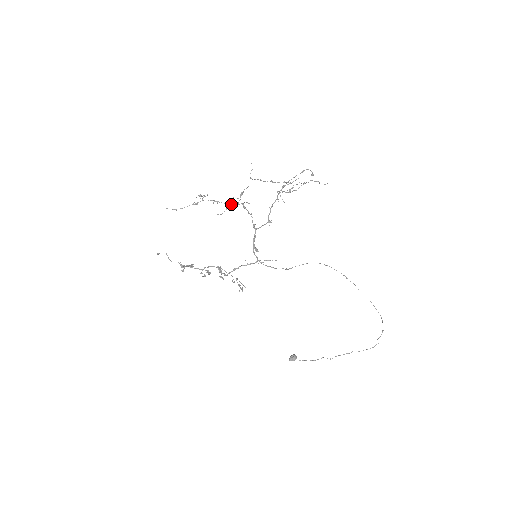
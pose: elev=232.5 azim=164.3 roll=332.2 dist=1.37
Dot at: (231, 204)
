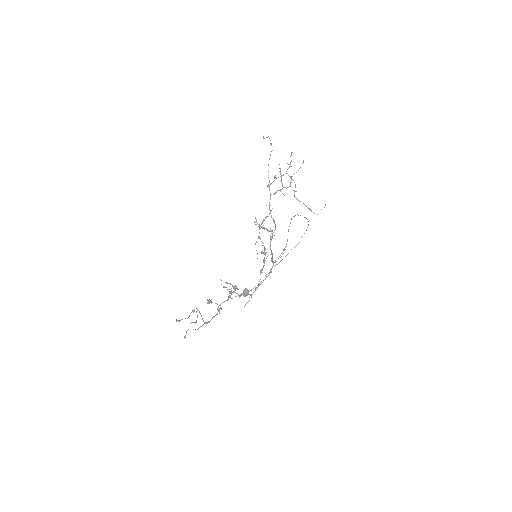
Dot at: (259, 236)
